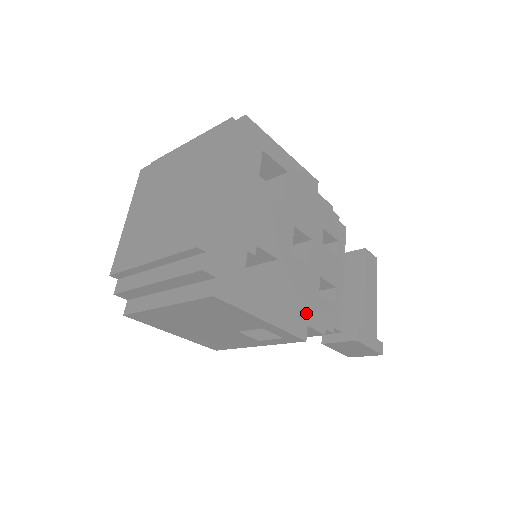
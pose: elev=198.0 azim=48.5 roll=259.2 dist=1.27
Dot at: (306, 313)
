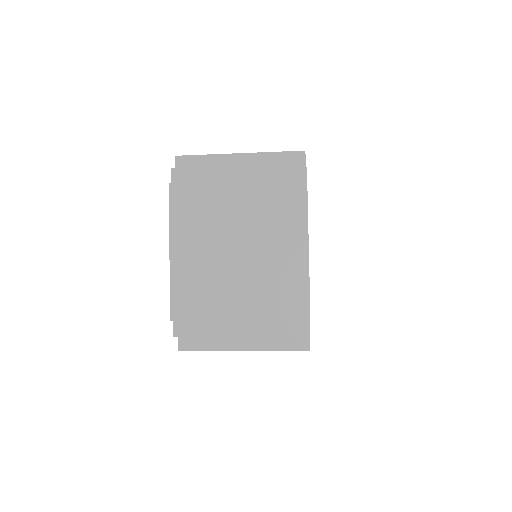
Dot at: occluded
